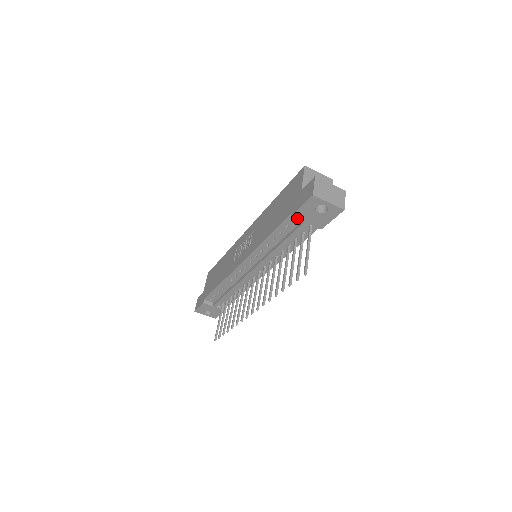
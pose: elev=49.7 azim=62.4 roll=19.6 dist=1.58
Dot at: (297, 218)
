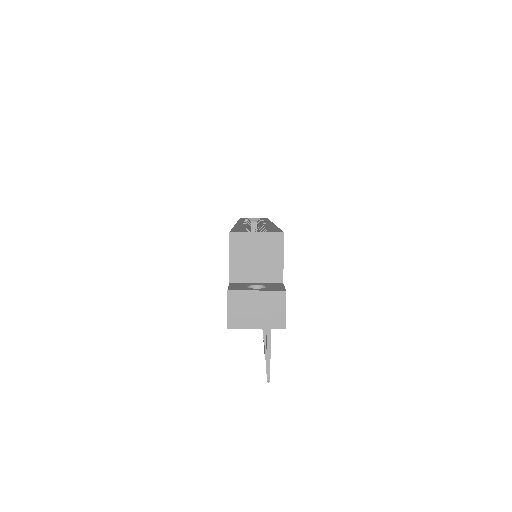
Dot at: occluded
